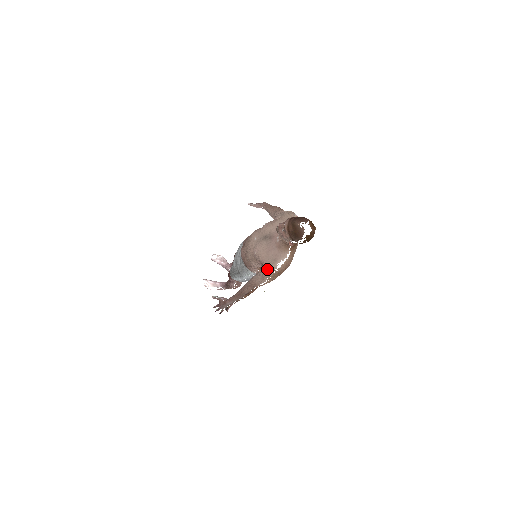
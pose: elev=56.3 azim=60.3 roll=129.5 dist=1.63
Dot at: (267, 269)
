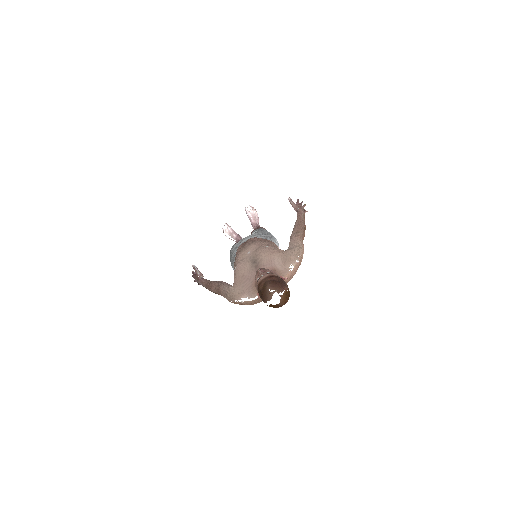
Dot at: (231, 294)
